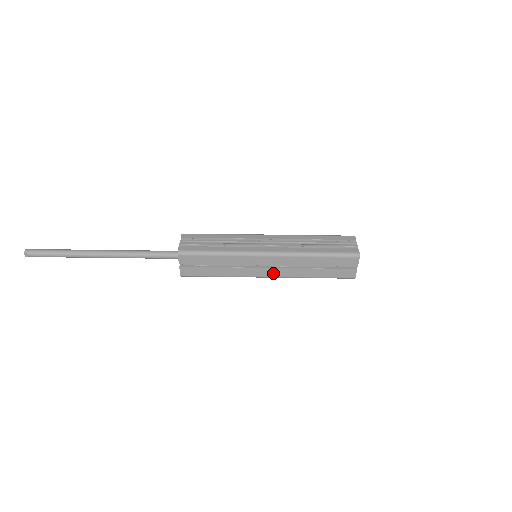
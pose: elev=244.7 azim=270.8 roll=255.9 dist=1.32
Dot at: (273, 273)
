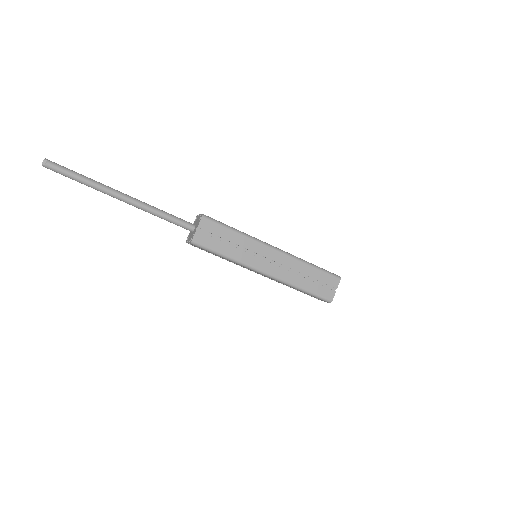
Dot at: (271, 270)
